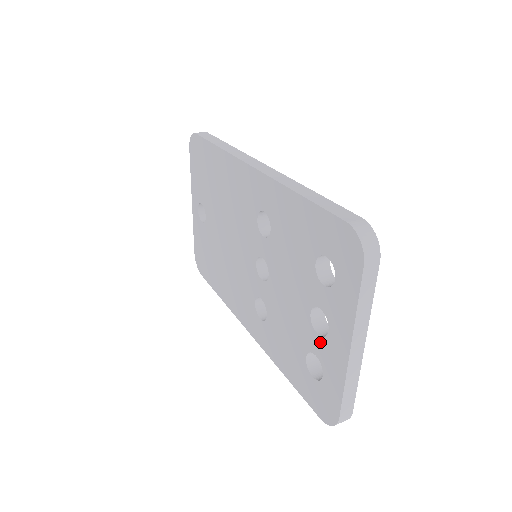
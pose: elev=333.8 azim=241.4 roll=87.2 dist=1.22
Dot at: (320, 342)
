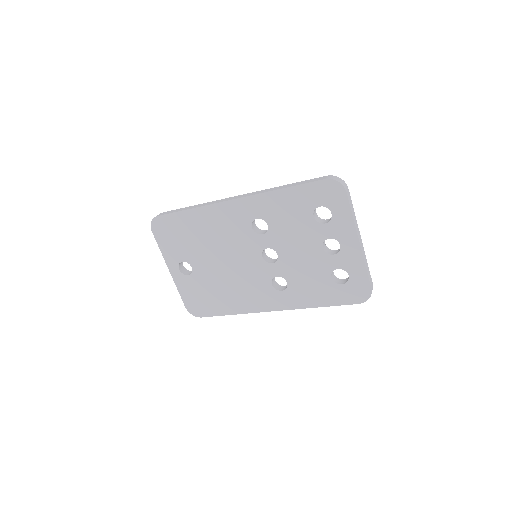
Dot at: (338, 258)
